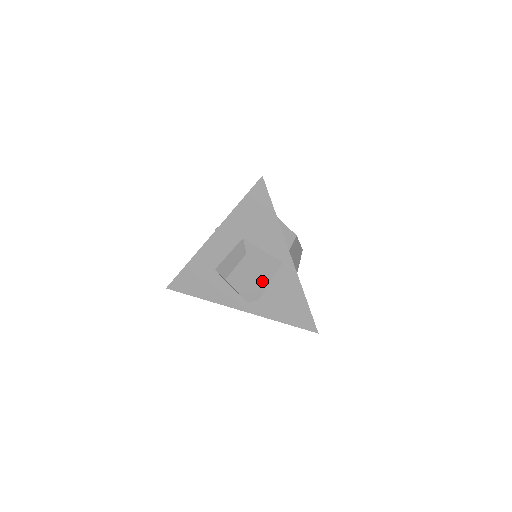
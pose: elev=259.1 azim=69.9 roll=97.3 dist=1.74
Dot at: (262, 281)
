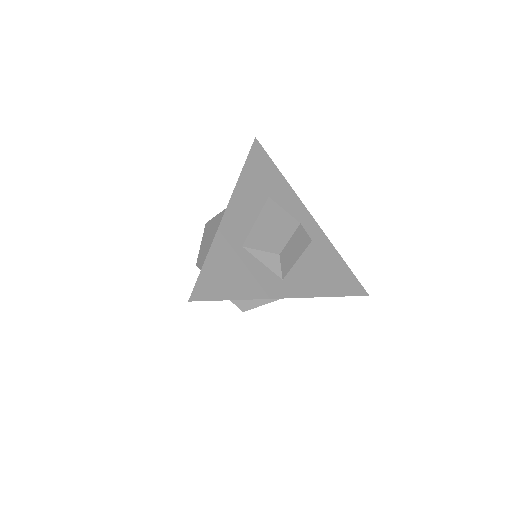
Dot at: occluded
